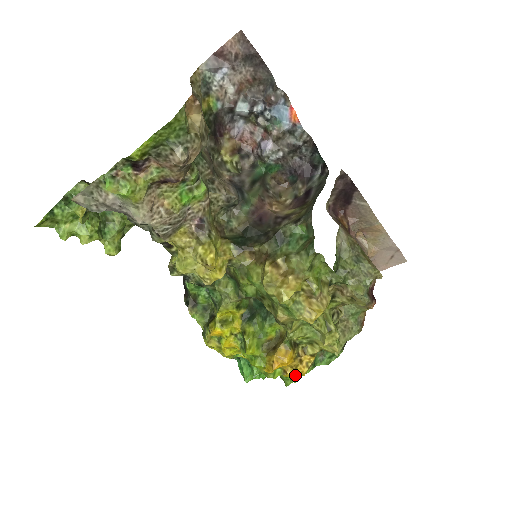
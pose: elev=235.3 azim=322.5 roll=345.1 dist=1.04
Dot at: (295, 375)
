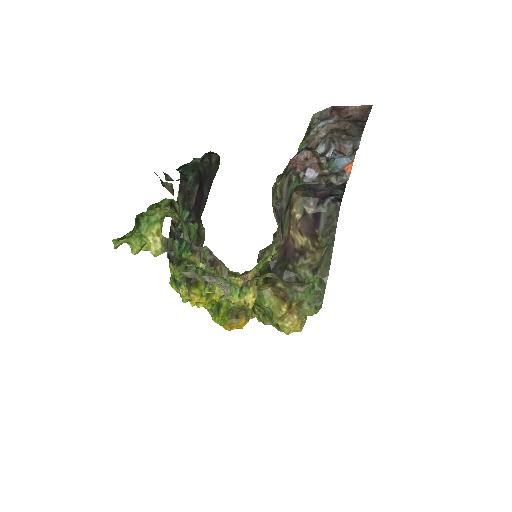
Dot at: occluded
